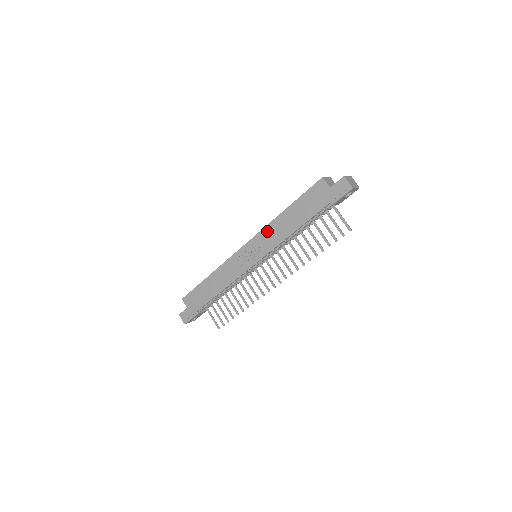
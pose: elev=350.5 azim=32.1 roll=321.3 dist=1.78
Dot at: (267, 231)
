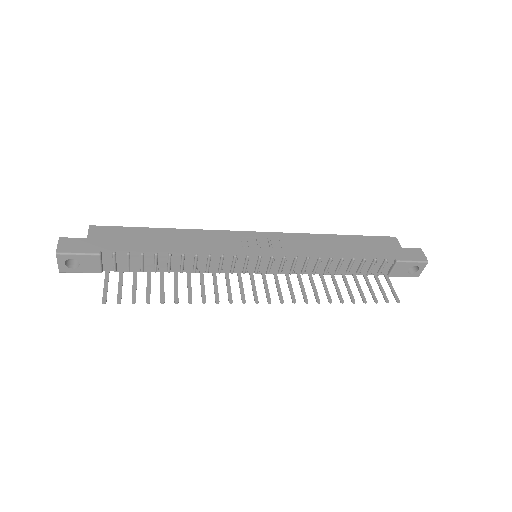
Dot at: (301, 237)
